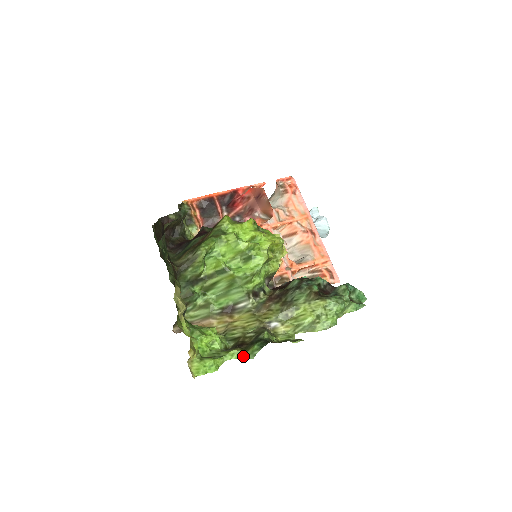
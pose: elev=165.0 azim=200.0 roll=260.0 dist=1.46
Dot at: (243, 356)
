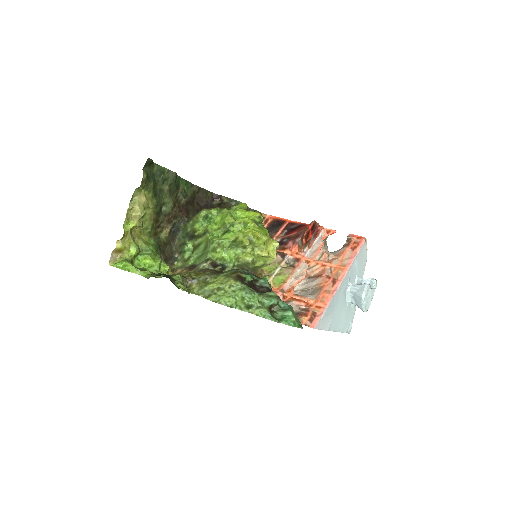
Dot at: (147, 276)
